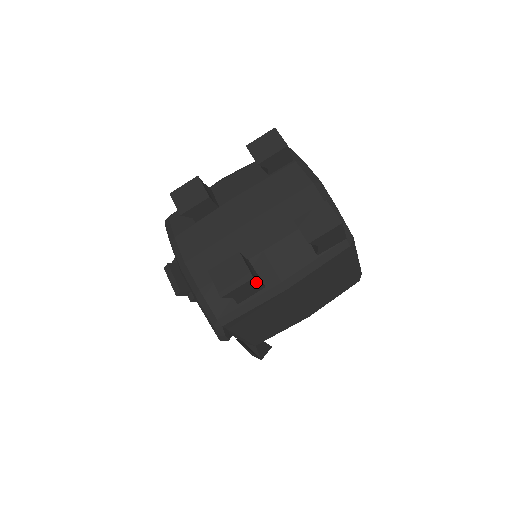
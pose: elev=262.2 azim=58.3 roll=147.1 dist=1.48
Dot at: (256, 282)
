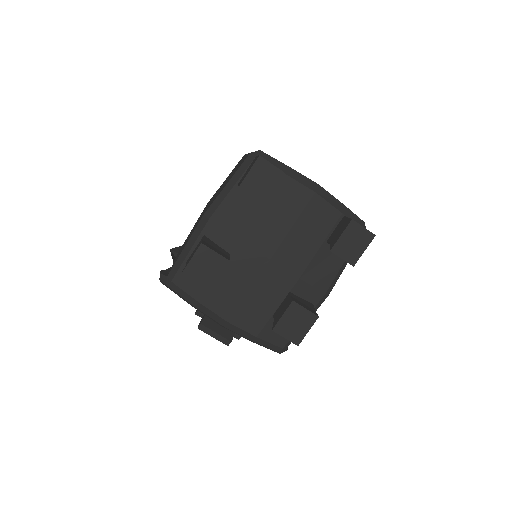
Dot at: occluded
